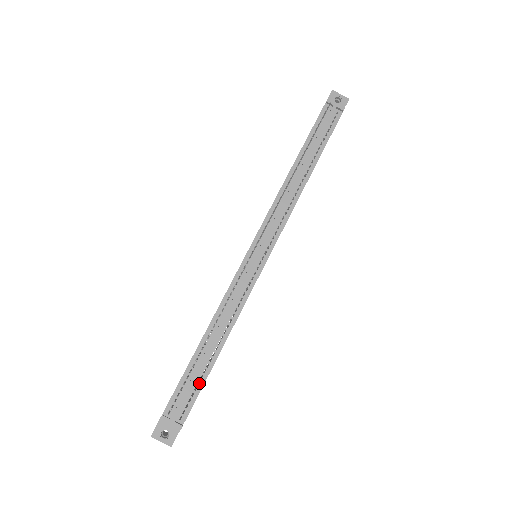
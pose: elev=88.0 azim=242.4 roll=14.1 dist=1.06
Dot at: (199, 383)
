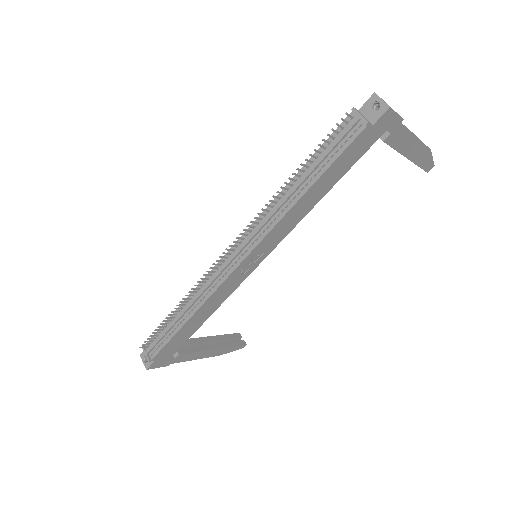
Dot at: (167, 338)
